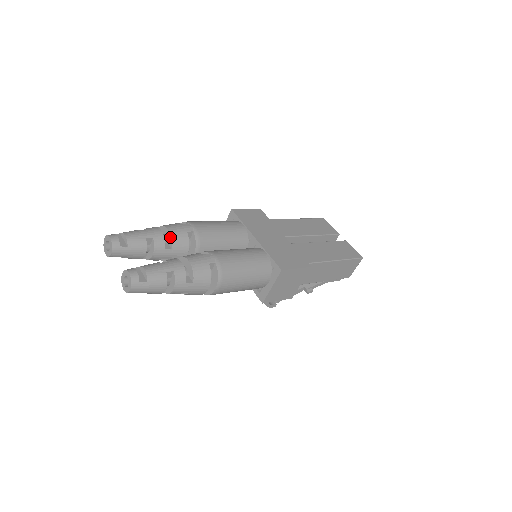
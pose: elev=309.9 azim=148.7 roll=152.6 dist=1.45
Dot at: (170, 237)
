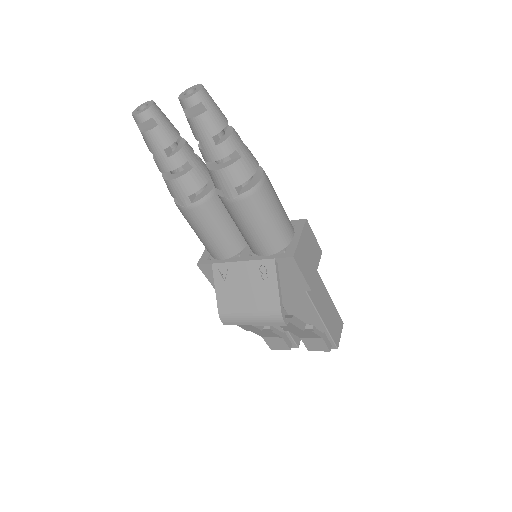
Dot at: occluded
